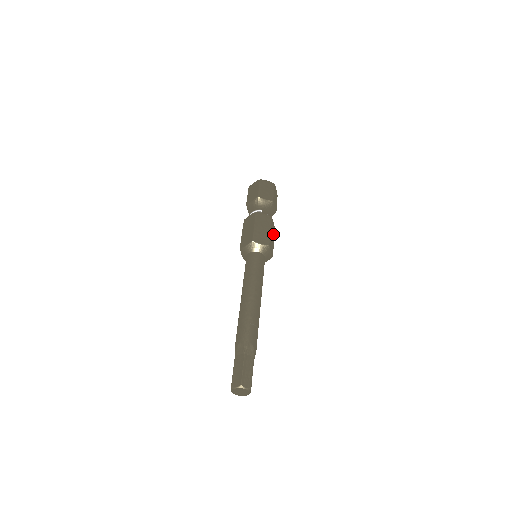
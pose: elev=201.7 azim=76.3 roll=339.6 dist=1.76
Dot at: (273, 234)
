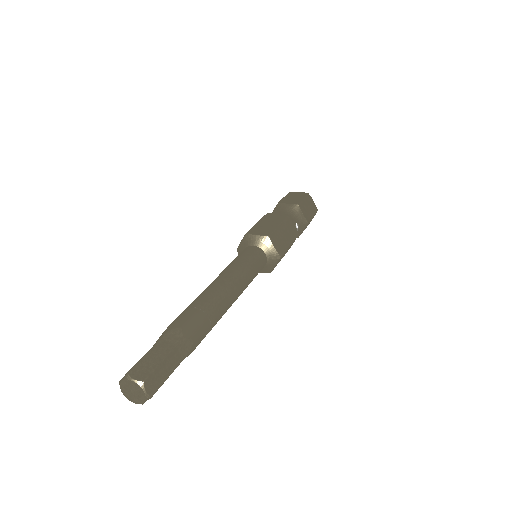
Dot at: (289, 235)
